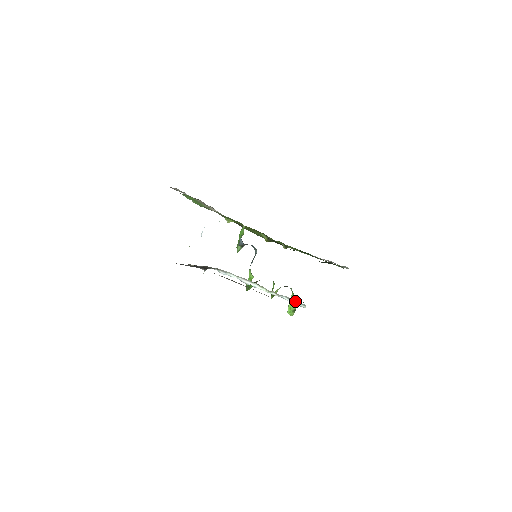
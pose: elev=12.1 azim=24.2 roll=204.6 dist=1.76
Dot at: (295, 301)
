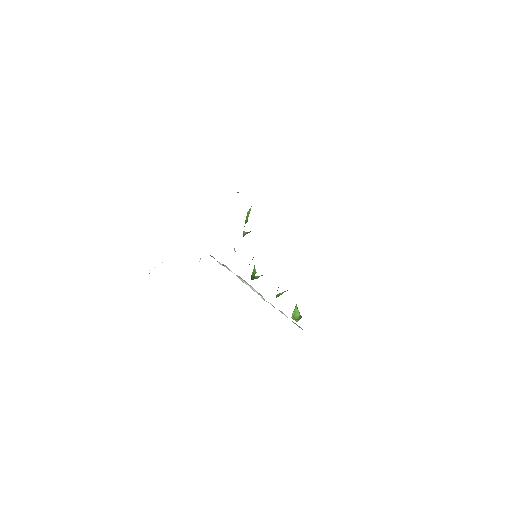
Dot at: occluded
